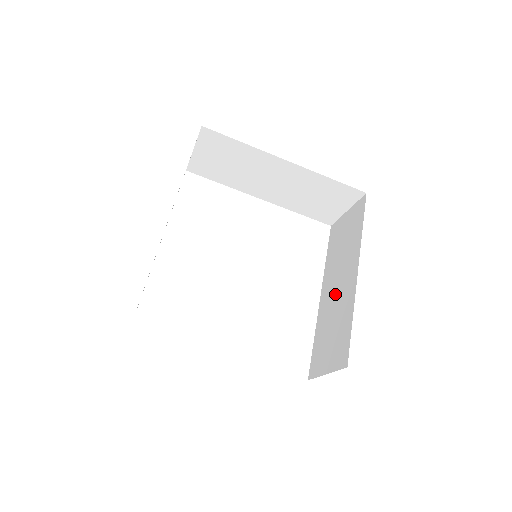
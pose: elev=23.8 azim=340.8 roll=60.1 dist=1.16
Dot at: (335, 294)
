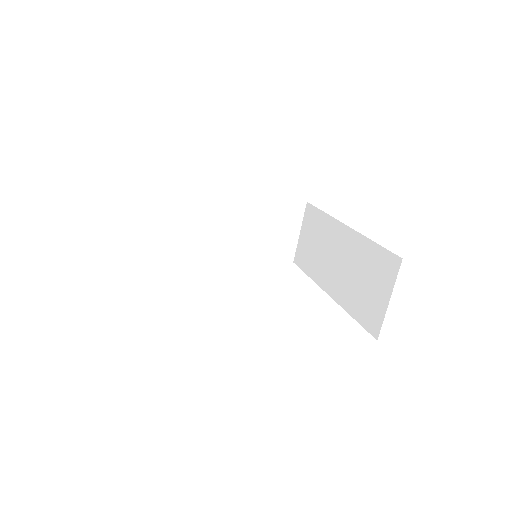
Dot at: (340, 266)
